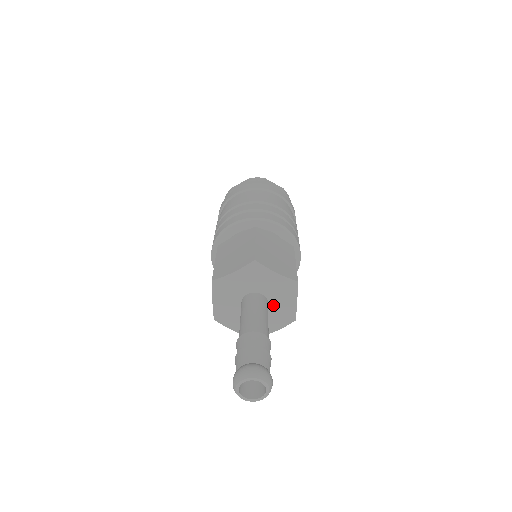
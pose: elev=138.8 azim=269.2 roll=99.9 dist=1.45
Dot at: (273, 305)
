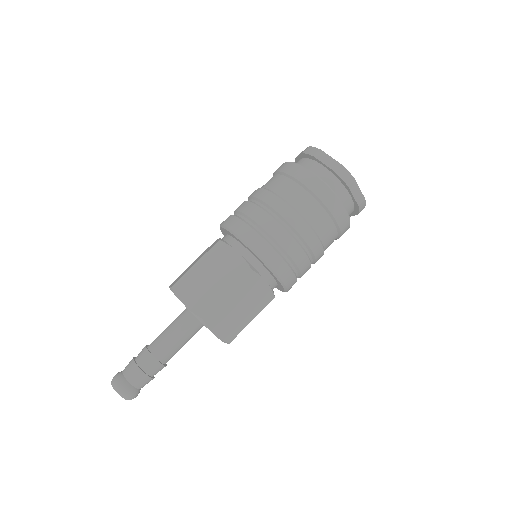
Dot at: occluded
